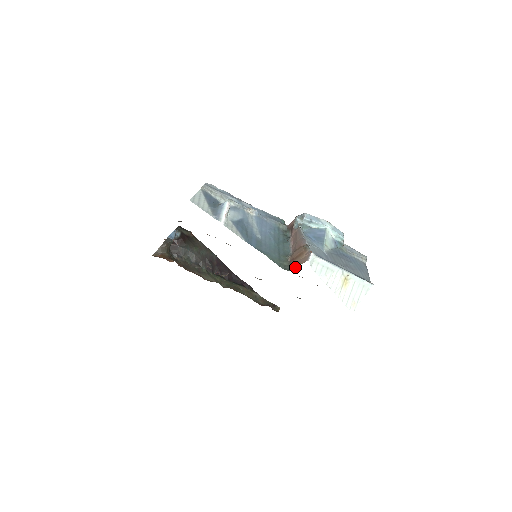
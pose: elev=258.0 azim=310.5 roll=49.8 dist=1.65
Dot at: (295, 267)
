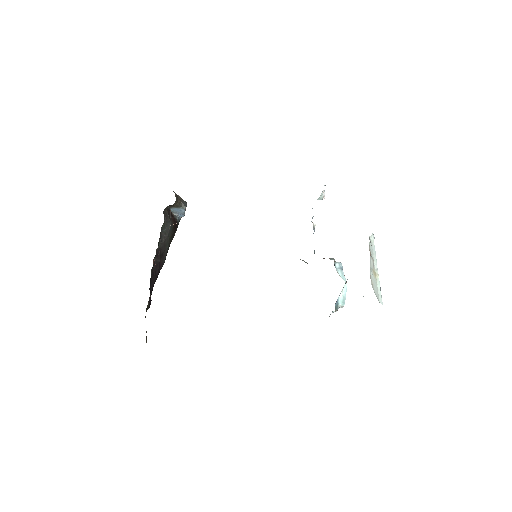
Dot at: occluded
